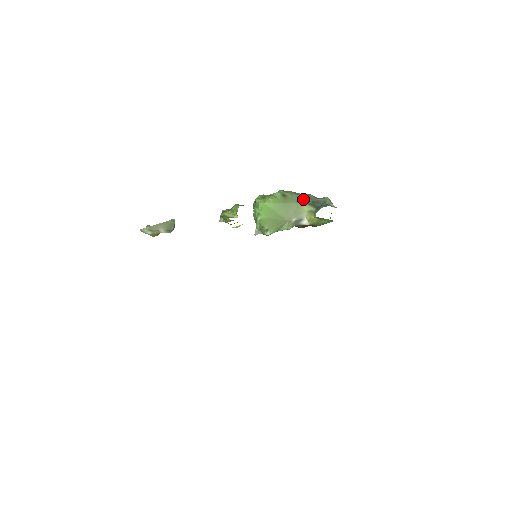
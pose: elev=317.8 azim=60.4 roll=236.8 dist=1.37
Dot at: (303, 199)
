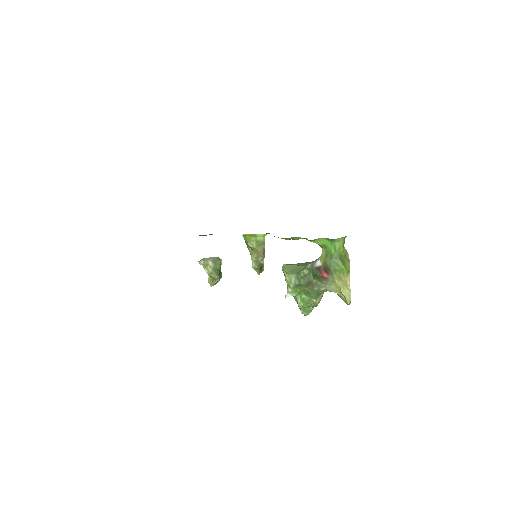
Dot at: occluded
